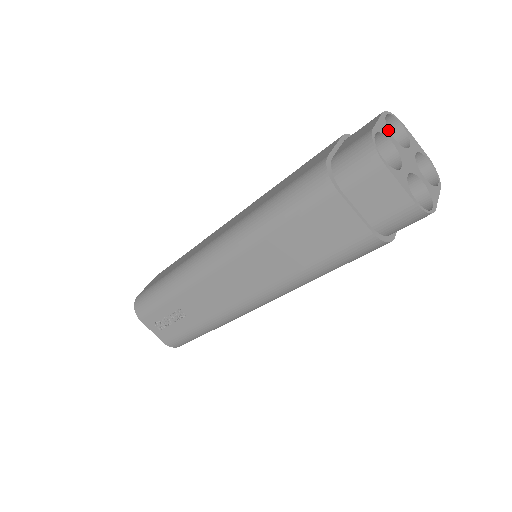
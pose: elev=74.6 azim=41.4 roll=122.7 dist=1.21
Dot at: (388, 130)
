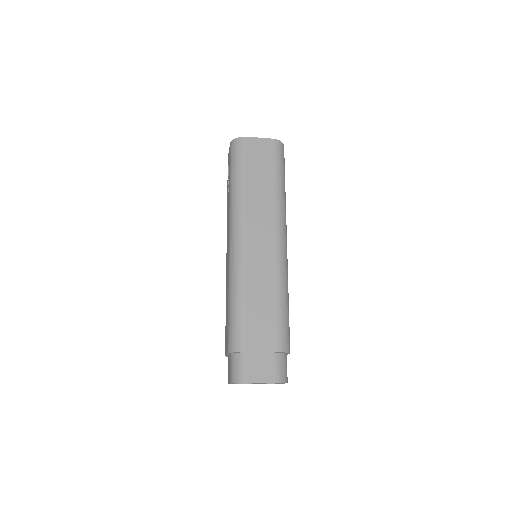
Dot at: occluded
